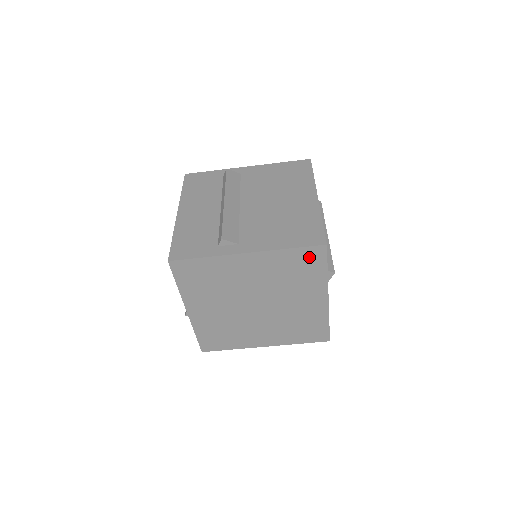
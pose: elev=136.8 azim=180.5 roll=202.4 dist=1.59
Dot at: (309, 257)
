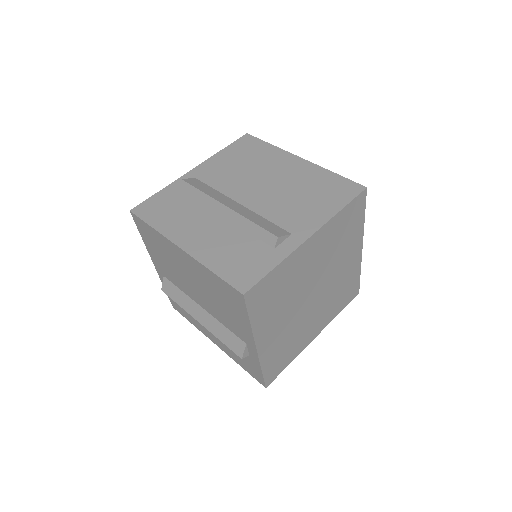
Dot at: (354, 210)
